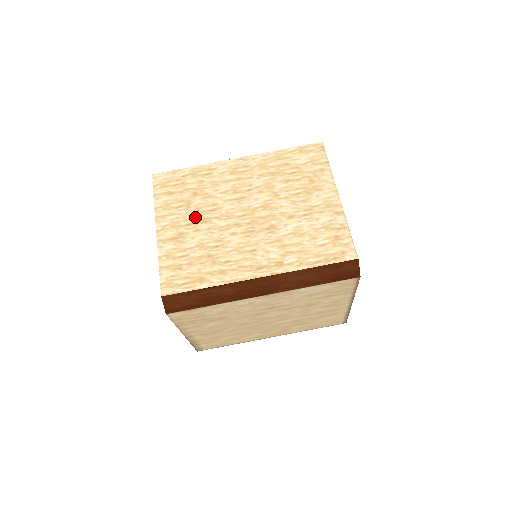
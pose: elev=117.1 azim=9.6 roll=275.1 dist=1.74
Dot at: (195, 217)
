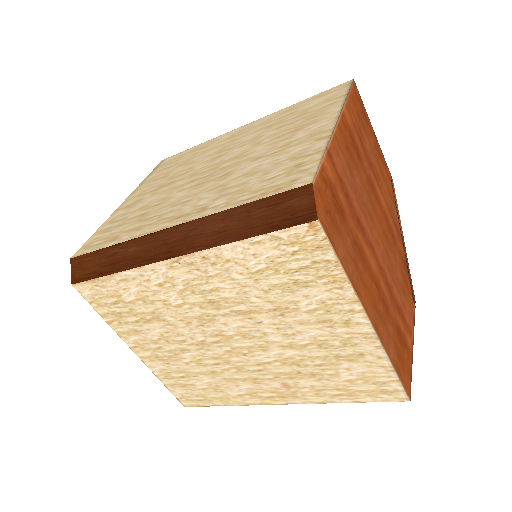
Dot at: (163, 183)
